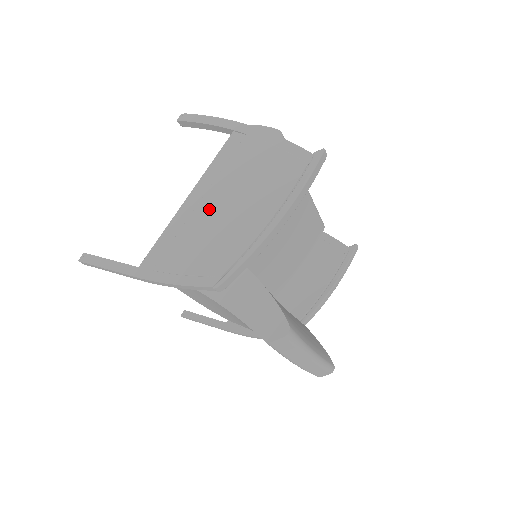
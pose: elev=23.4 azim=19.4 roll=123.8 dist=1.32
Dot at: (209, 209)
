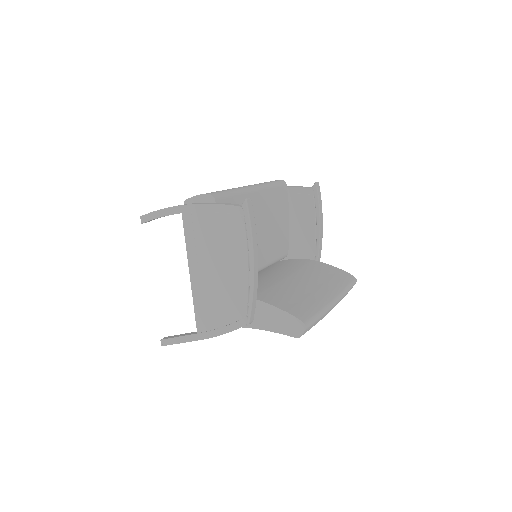
Dot at: (208, 277)
